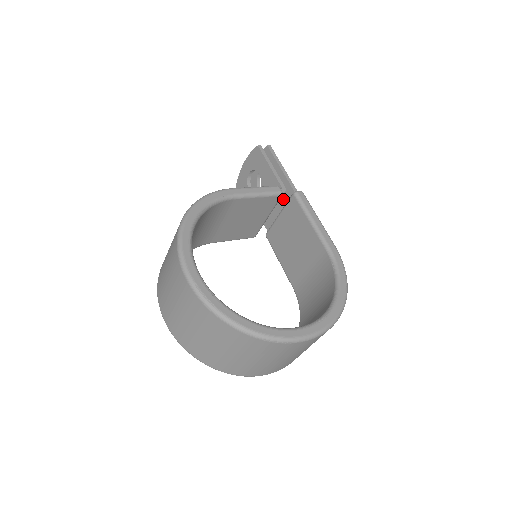
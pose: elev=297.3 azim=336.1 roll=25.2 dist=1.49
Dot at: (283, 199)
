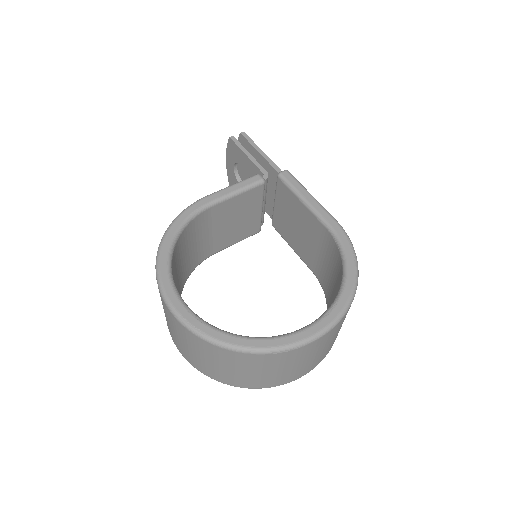
Dot at: (272, 184)
